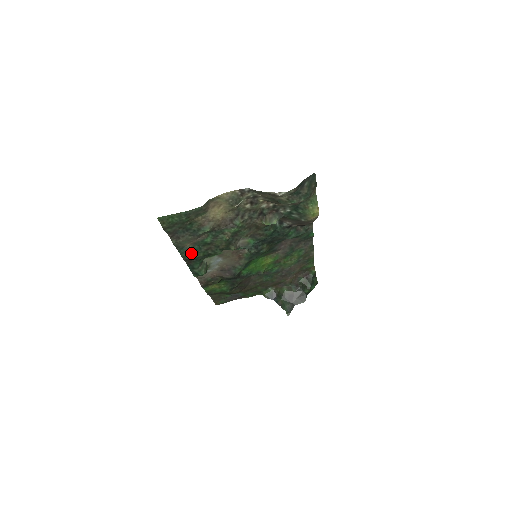
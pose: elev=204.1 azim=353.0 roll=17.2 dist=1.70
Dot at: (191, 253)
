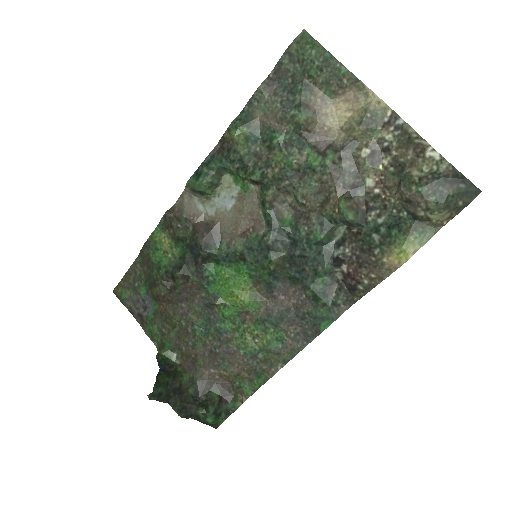
Dot at: (245, 130)
